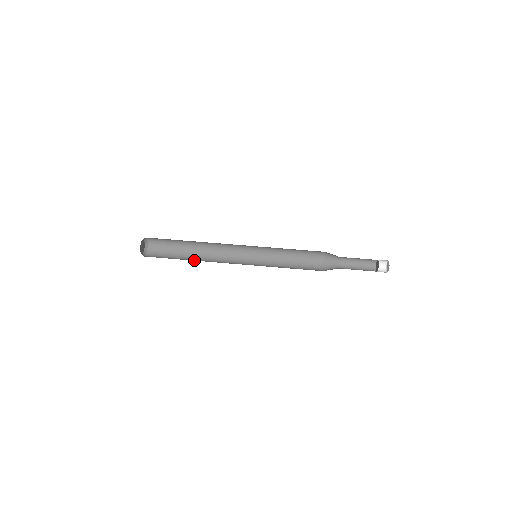
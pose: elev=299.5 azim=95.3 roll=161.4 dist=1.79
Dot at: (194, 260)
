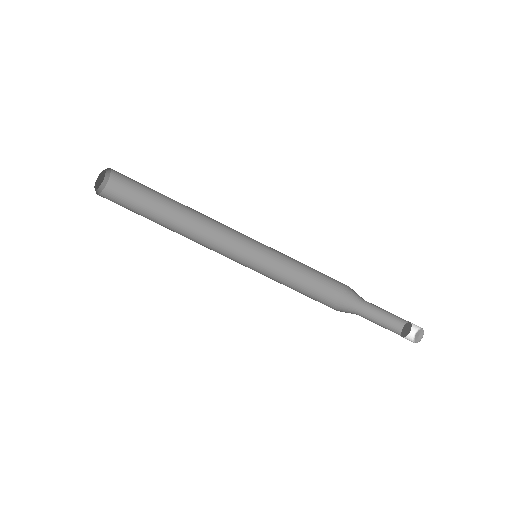
Dot at: (169, 226)
